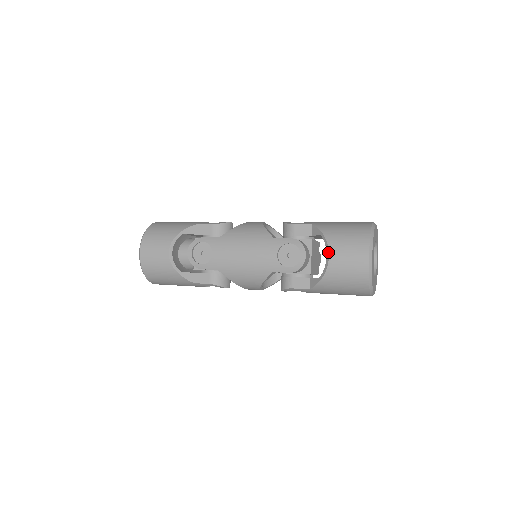
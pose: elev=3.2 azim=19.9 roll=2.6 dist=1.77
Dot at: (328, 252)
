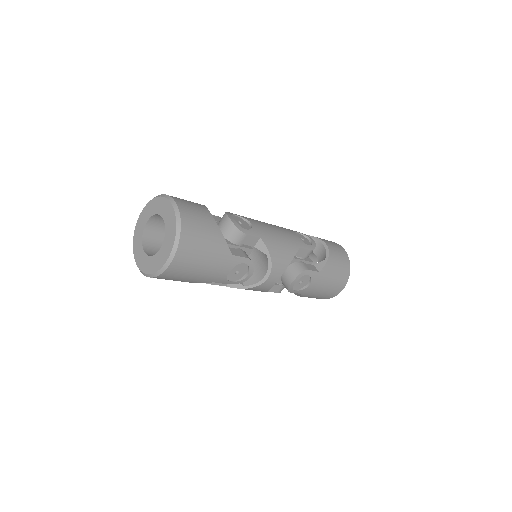
Dot at: (323, 241)
